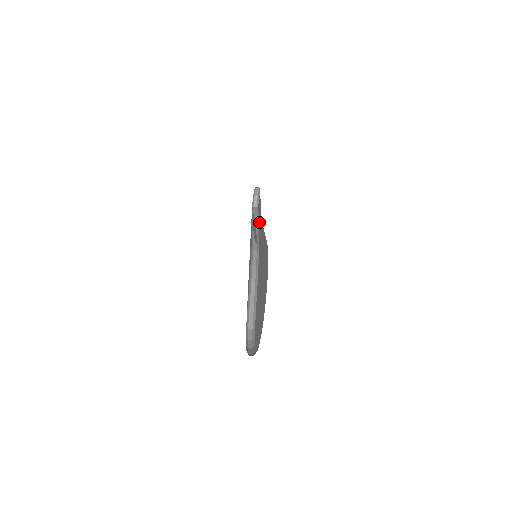
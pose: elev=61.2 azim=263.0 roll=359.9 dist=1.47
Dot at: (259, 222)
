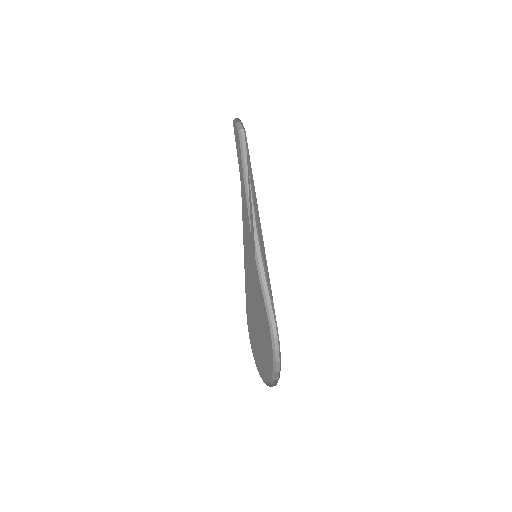
Dot at: occluded
